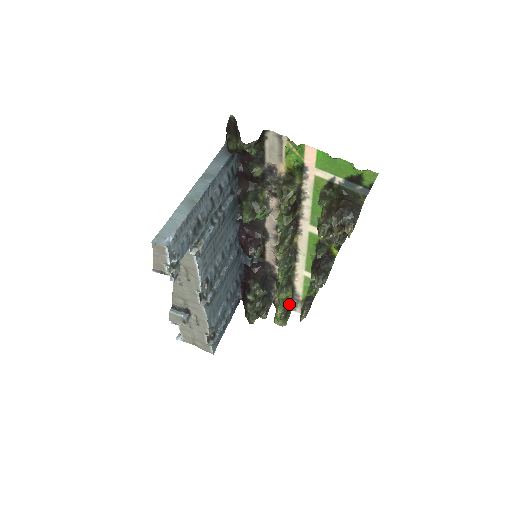
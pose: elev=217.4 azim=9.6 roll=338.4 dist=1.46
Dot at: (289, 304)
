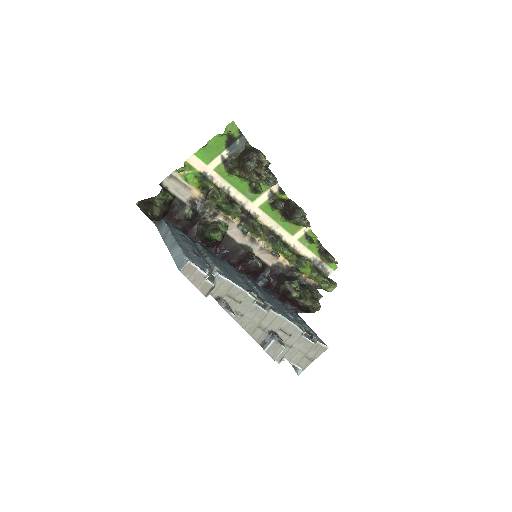
Dot at: occluded
